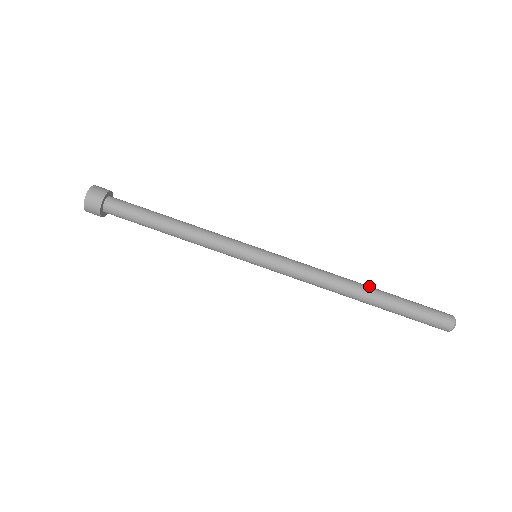
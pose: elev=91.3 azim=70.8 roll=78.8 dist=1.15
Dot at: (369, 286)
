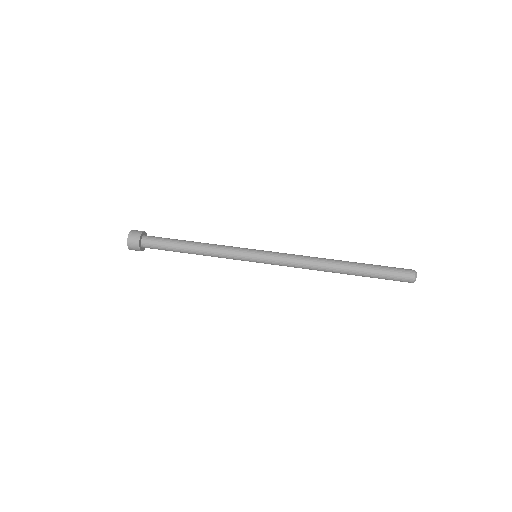
Dot at: occluded
